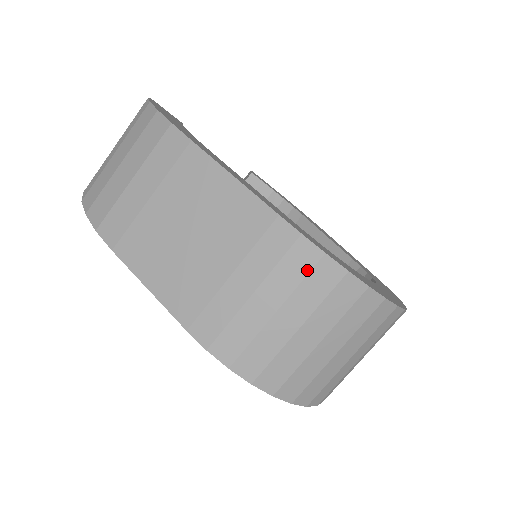
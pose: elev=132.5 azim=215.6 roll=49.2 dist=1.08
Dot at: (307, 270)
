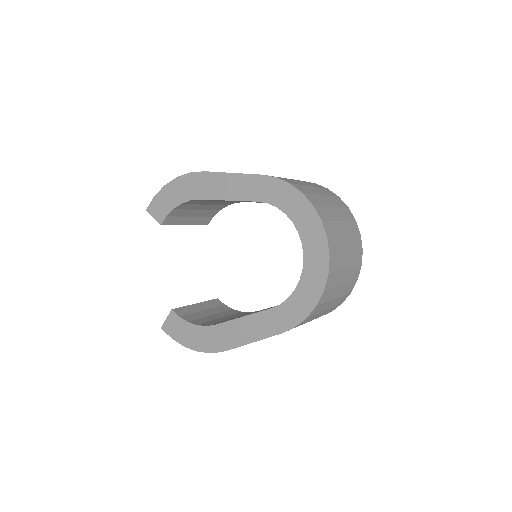
Dot at: (321, 187)
